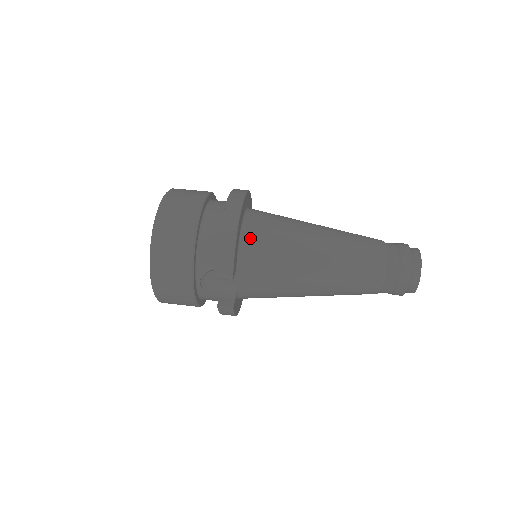
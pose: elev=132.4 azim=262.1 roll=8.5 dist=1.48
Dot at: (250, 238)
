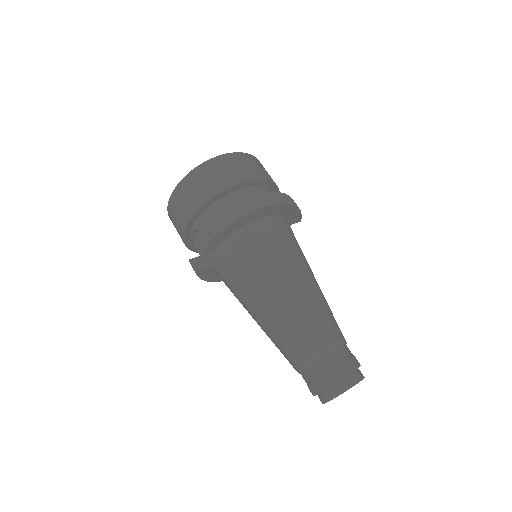
Dot at: (245, 236)
